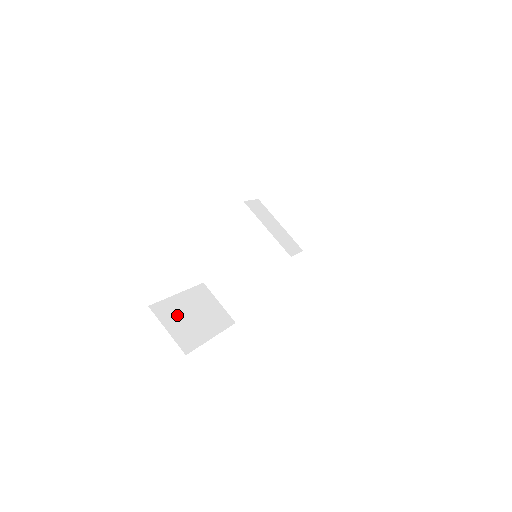
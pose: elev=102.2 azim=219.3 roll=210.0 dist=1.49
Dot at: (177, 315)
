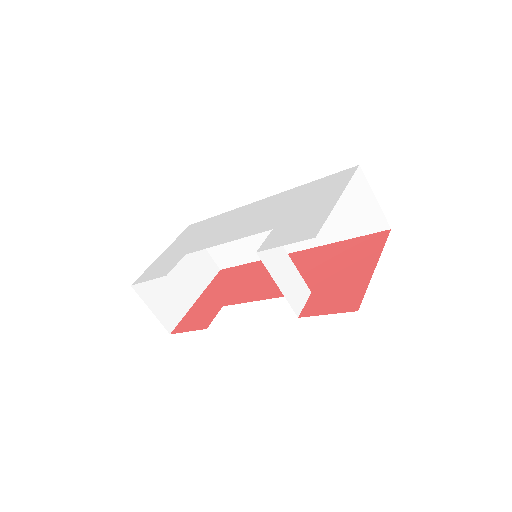
Dot at: (161, 285)
